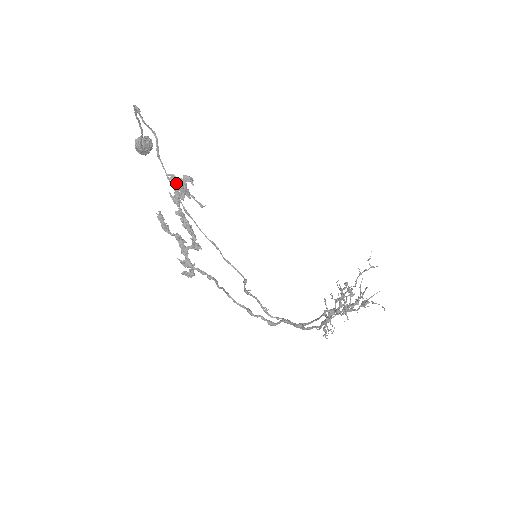
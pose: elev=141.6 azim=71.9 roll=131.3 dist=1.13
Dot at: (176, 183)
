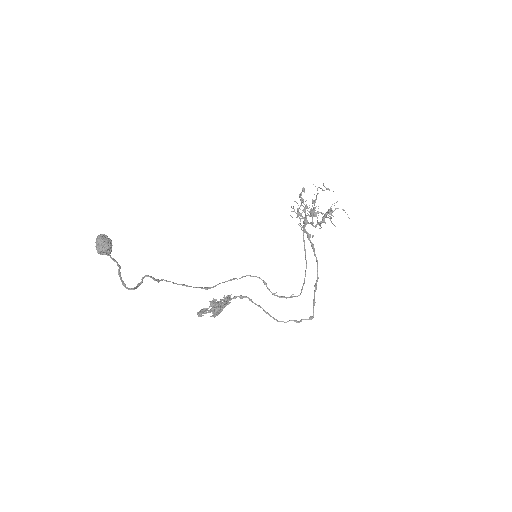
Dot at: (213, 313)
